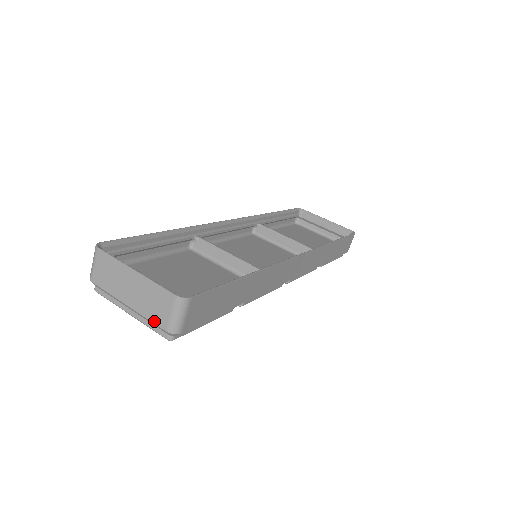
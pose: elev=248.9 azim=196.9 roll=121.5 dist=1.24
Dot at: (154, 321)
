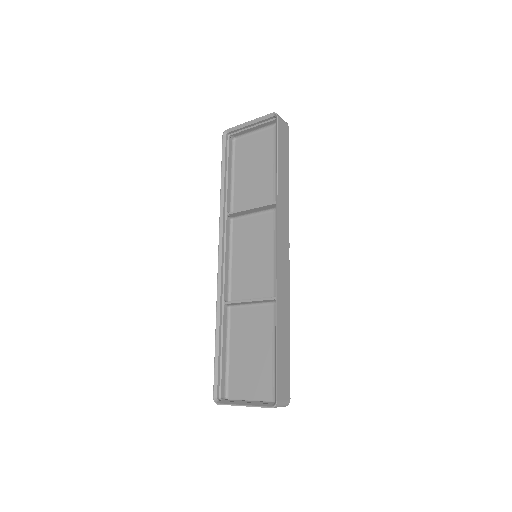
Dot at: occluded
